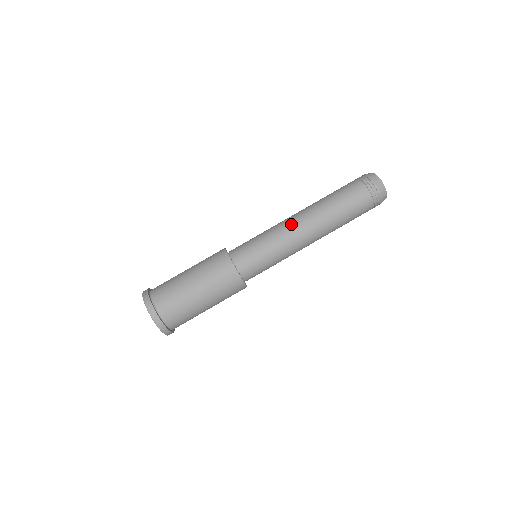
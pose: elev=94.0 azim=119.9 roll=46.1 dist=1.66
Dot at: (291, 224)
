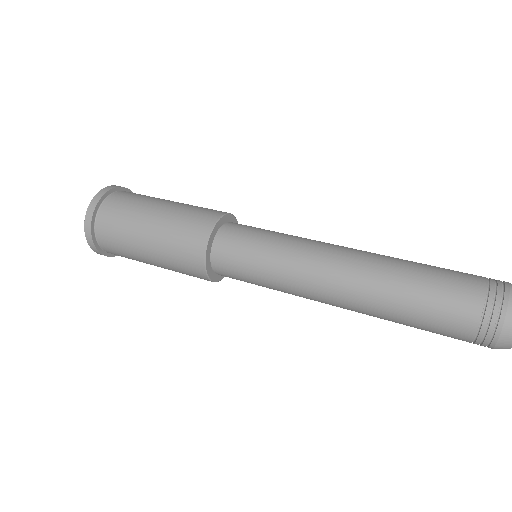
Dot at: occluded
